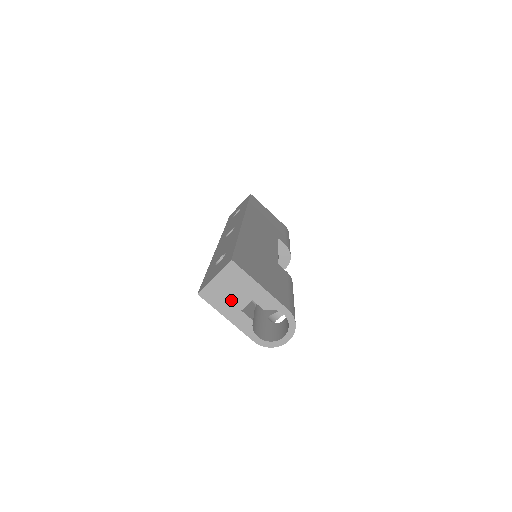
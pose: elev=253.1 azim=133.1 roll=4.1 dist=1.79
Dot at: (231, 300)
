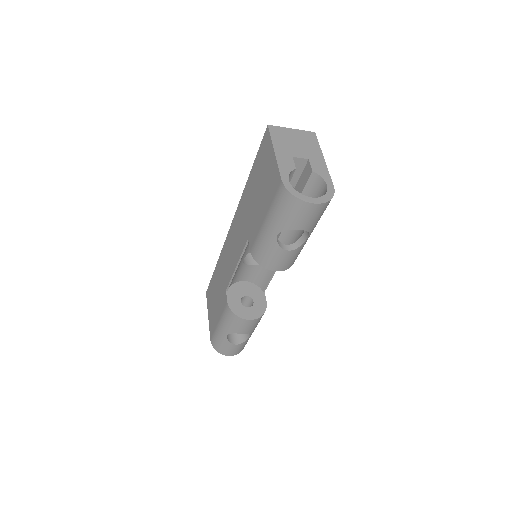
Dot at: (291, 146)
